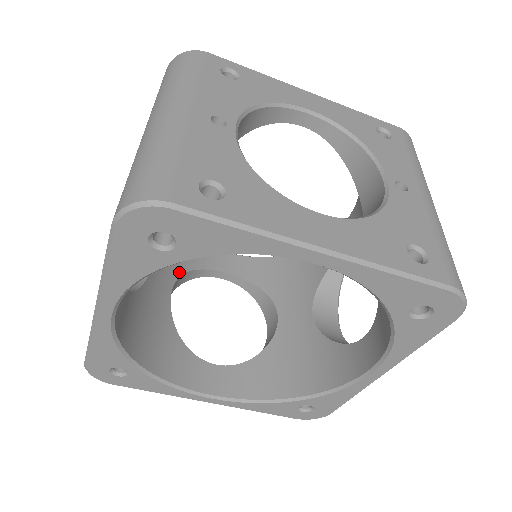
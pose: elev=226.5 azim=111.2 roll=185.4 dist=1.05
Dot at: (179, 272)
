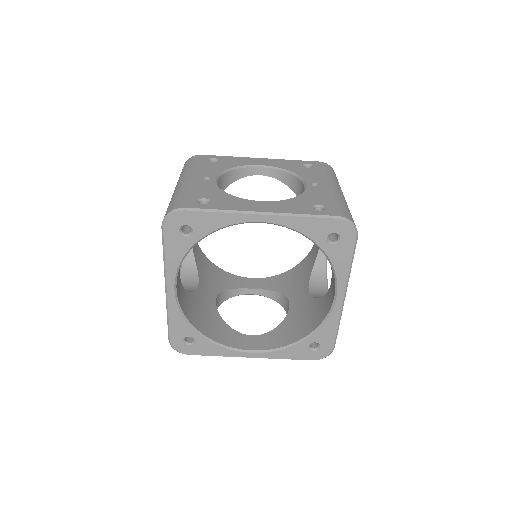
Dot at: (220, 290)
